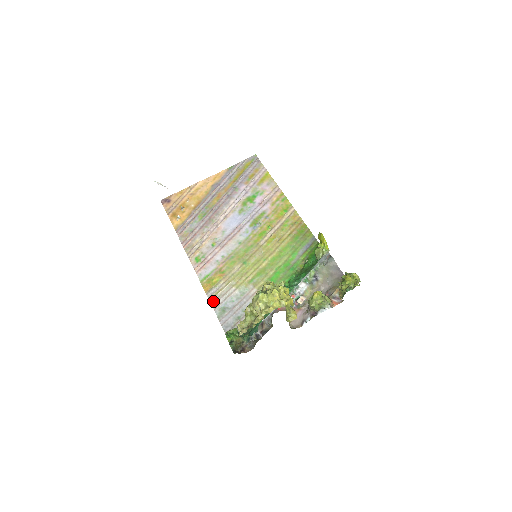
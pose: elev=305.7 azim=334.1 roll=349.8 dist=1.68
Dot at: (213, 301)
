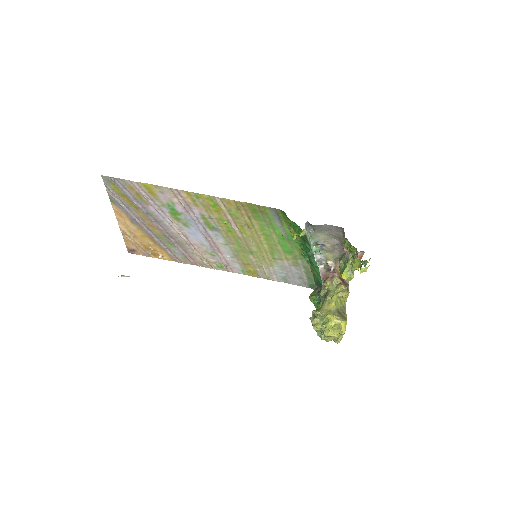
Dot at: (270, 279)
